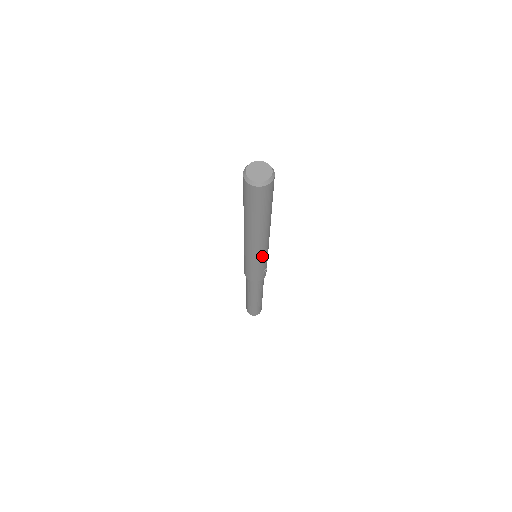
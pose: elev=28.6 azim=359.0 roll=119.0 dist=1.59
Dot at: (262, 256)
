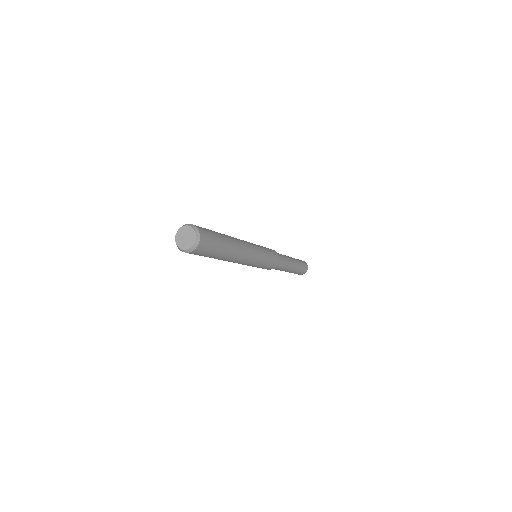
Dot at: (253, 263)
